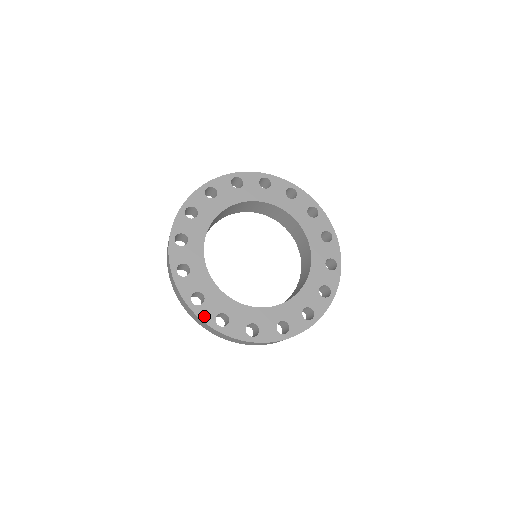
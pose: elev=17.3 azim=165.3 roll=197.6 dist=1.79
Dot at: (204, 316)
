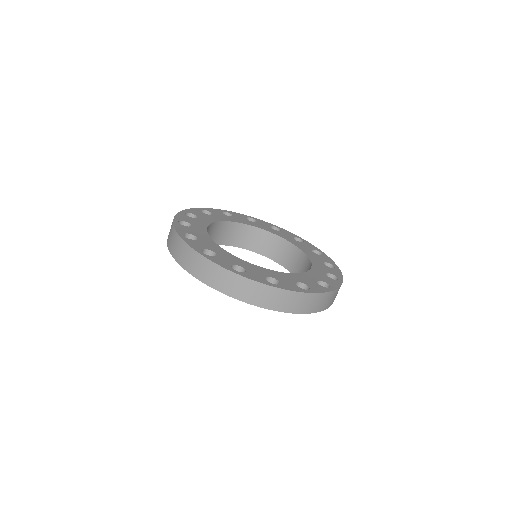
Dot at: (192, 244)
